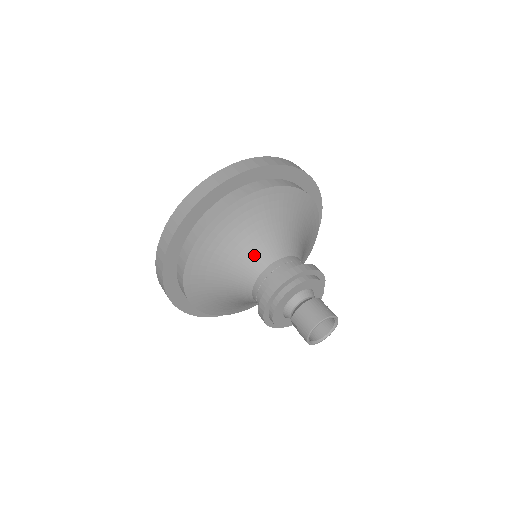
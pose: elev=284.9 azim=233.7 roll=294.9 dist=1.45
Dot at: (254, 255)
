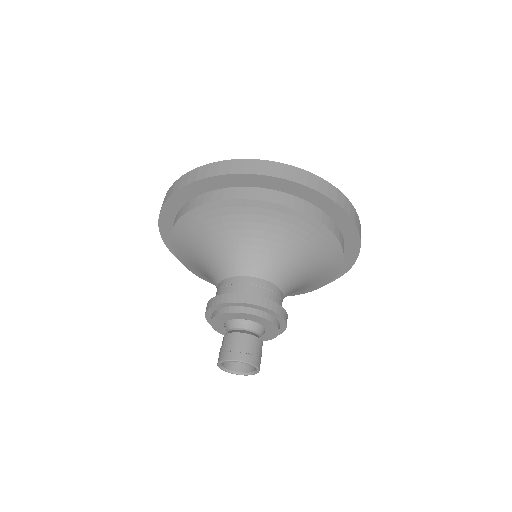
Dot at: (251, 257)
